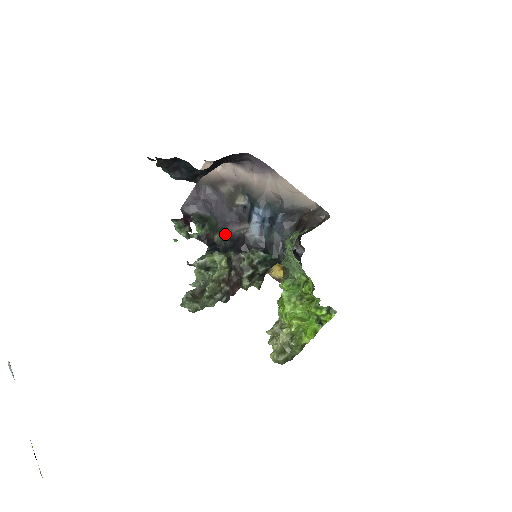
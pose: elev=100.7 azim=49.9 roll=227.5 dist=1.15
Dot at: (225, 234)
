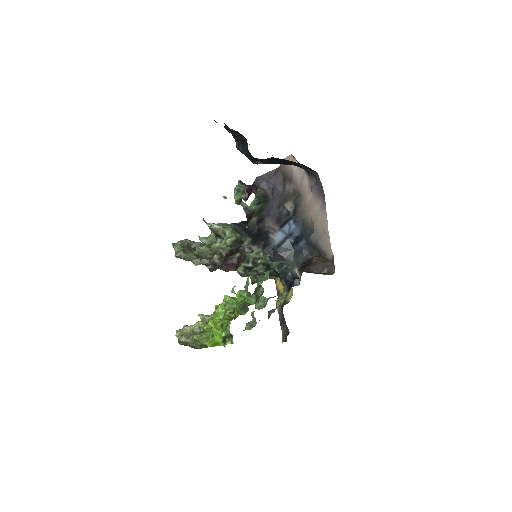
Dot at: (260, 222)
